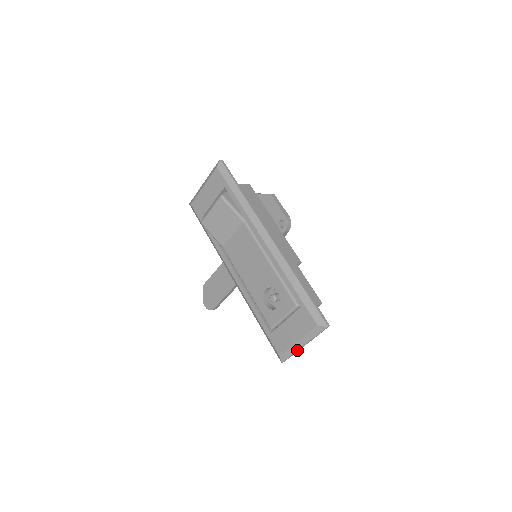
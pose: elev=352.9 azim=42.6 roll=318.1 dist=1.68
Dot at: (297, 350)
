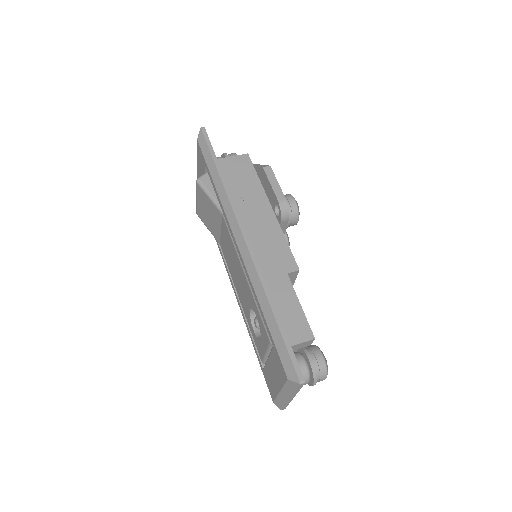
Dot at: (286, 401)
